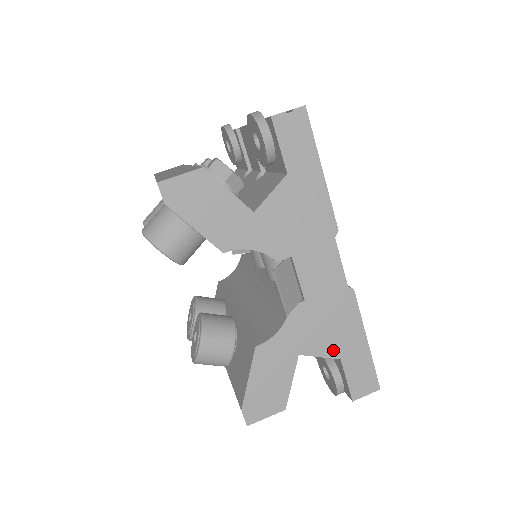
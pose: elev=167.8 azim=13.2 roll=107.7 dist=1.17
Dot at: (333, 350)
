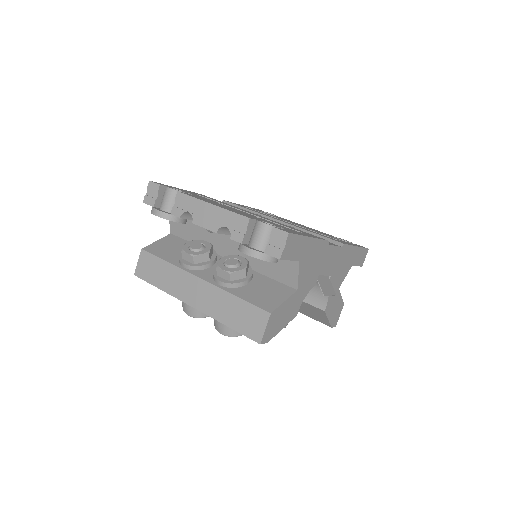
Dot at: (348, 268)
